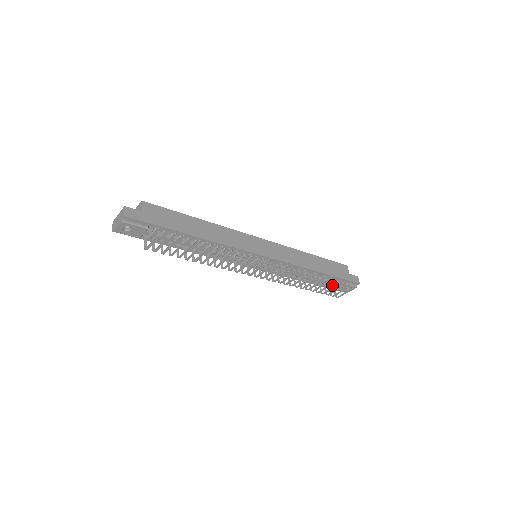
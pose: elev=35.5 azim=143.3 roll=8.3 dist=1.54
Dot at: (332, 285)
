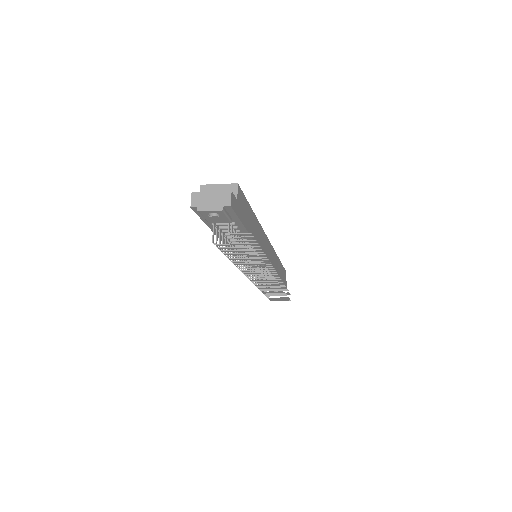
Dot at: occluded
